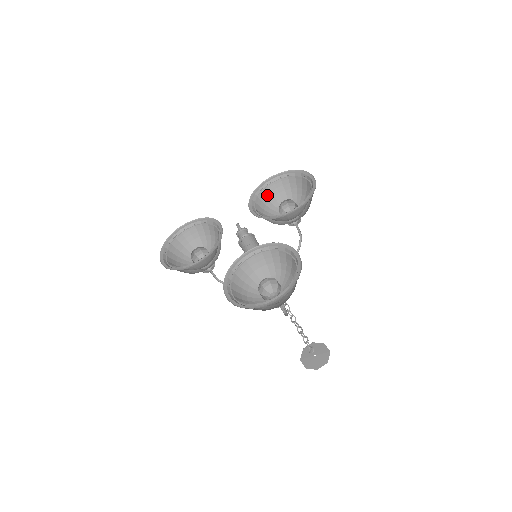
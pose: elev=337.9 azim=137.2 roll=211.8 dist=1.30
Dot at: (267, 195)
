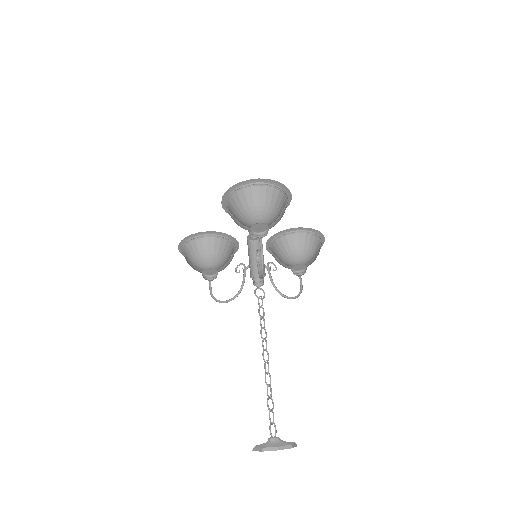
Dot at: occluded
